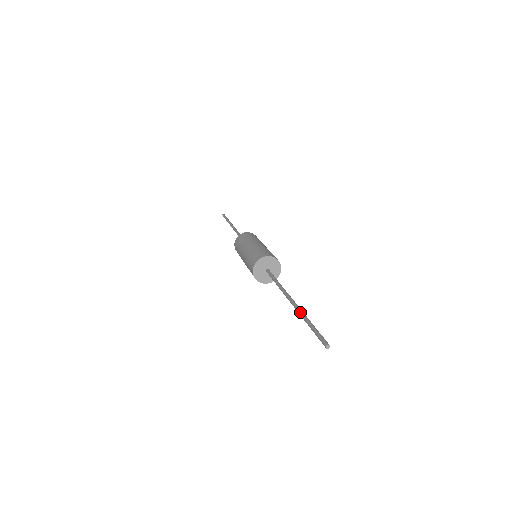
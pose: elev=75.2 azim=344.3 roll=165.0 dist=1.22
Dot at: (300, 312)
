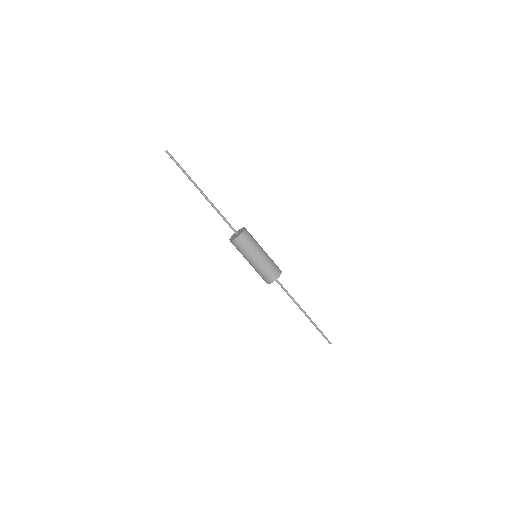
Dot at: (313, 322)
